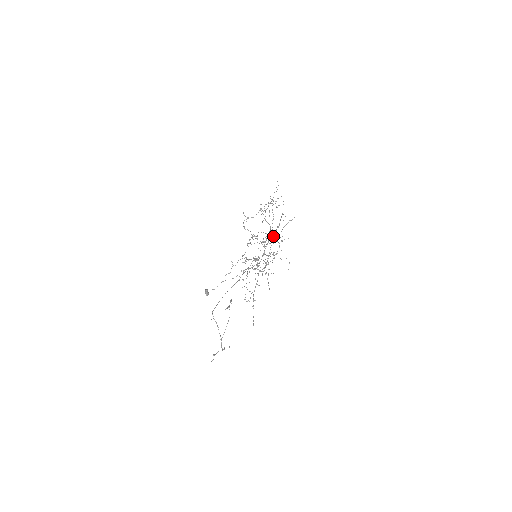
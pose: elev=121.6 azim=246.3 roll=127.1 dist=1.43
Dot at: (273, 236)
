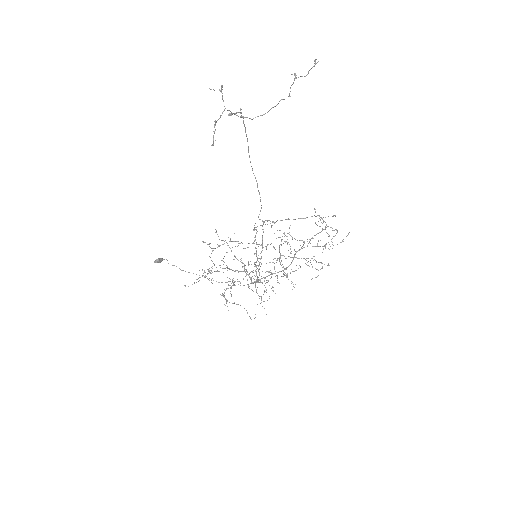
Dot at: occluded
